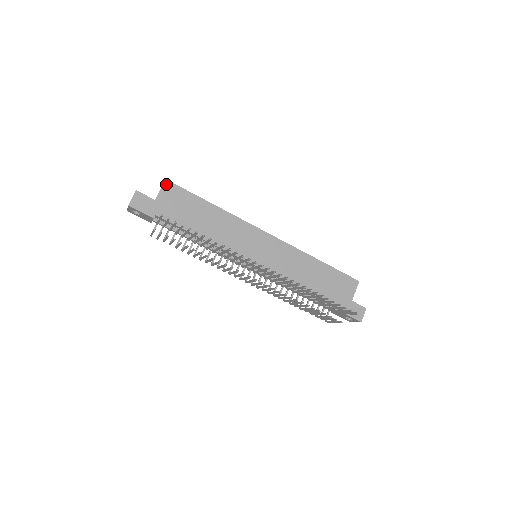
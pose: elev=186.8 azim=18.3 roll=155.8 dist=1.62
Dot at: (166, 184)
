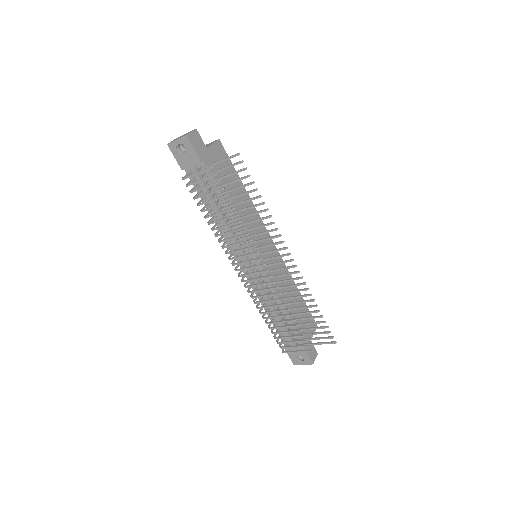
Dot at: (218, 143)
